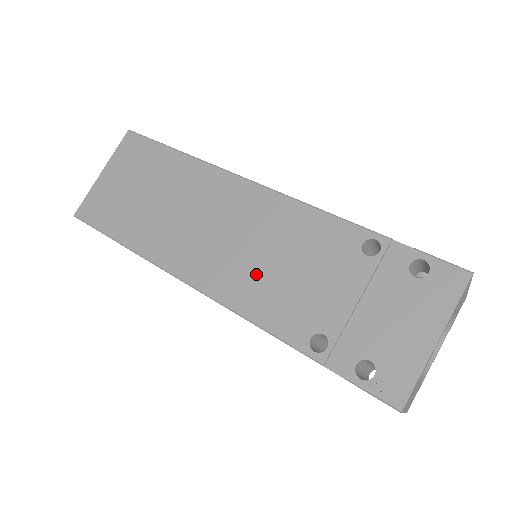
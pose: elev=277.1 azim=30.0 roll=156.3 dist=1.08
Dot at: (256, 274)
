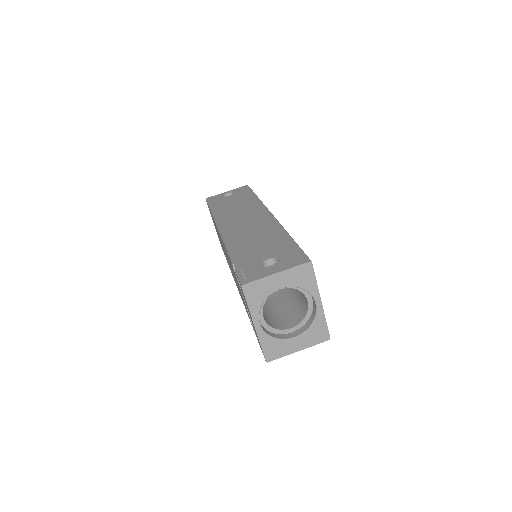
Dot at: occluded
